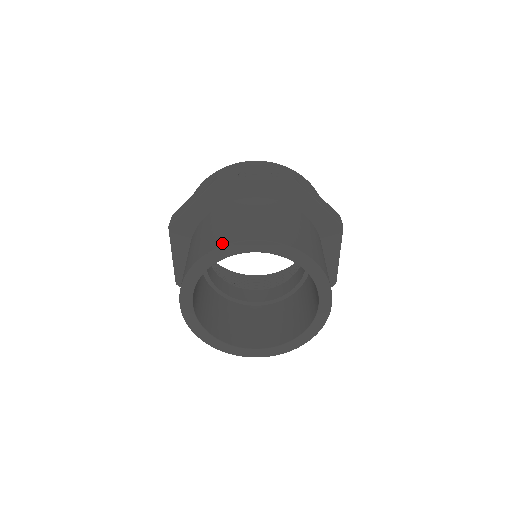
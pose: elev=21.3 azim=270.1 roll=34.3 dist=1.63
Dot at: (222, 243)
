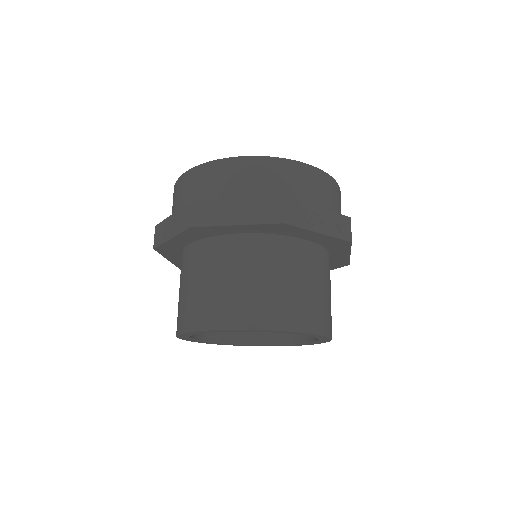
Dot at: (176, 331)
